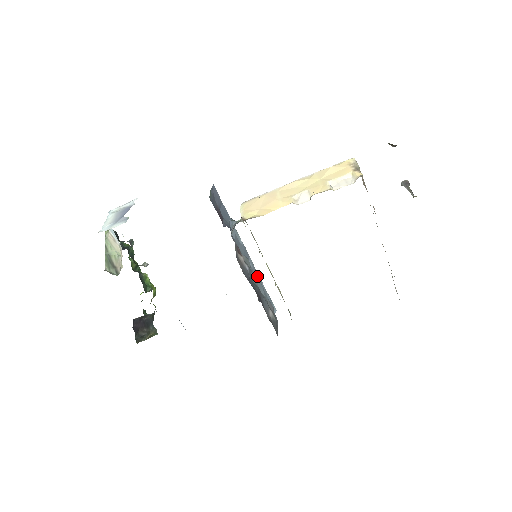
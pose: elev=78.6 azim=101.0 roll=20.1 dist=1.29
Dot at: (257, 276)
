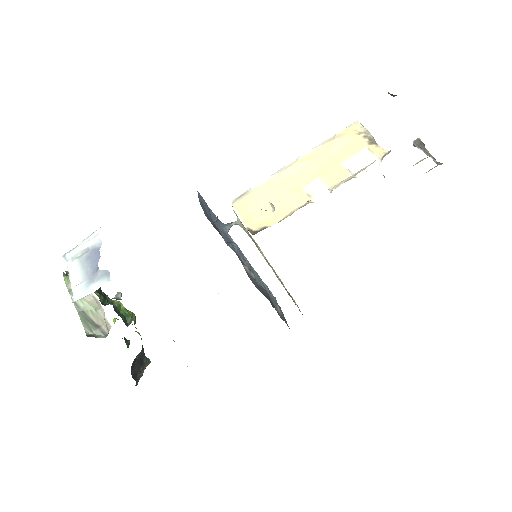
Dot at: (254, 271)
